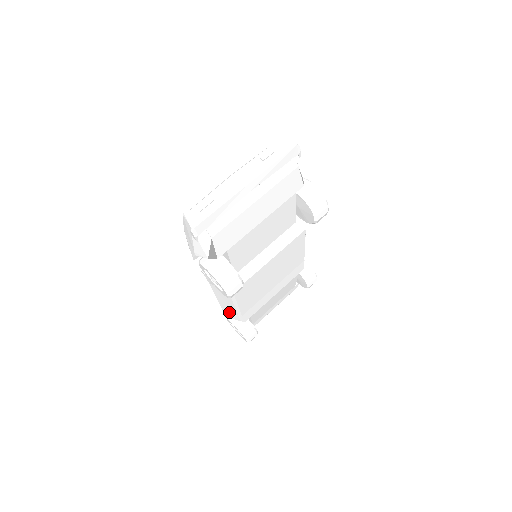
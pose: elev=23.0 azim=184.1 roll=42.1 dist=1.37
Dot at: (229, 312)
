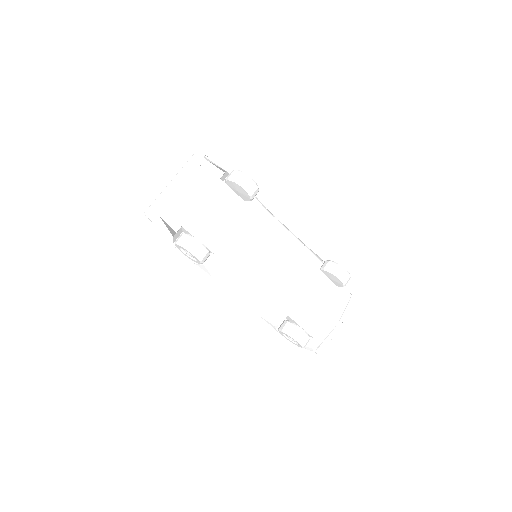
Dot at: (264, 315)
